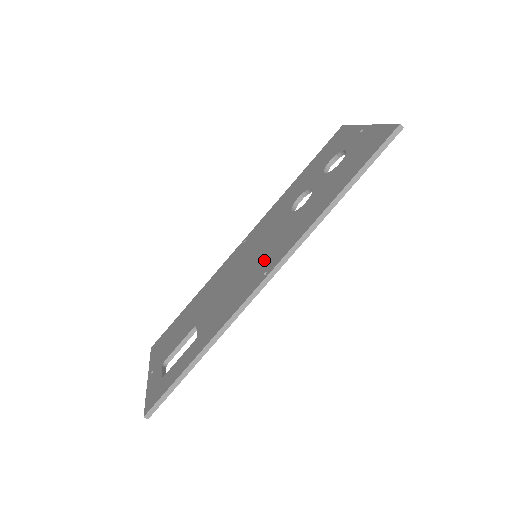
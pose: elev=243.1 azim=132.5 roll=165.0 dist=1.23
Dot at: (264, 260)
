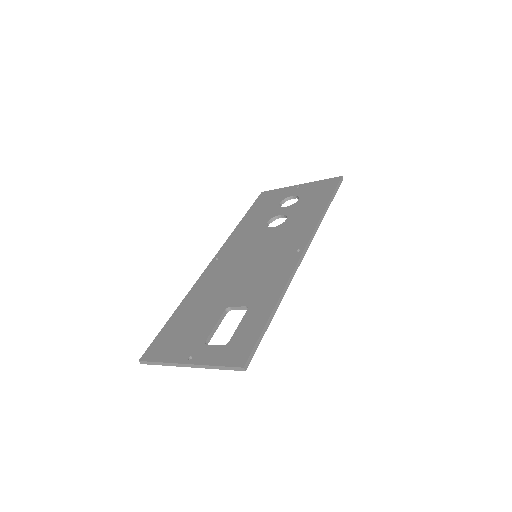
Dot at: (282, 249)
